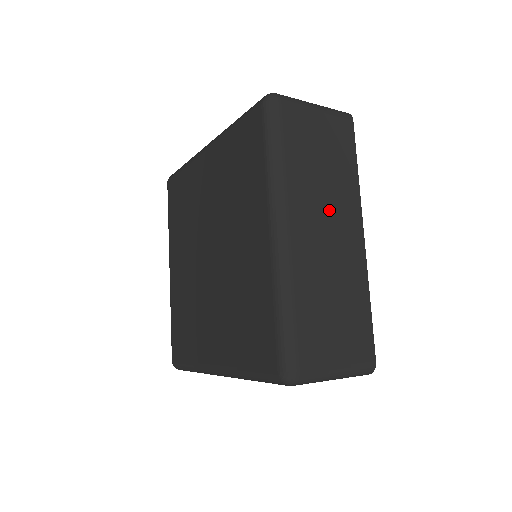
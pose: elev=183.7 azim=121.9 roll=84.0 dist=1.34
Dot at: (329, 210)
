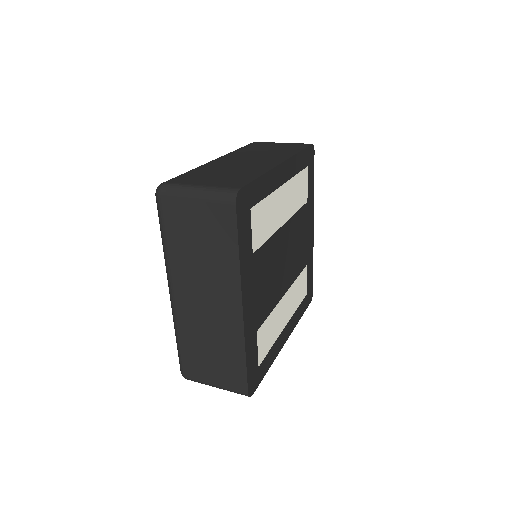
Dot at: (207, 285)
